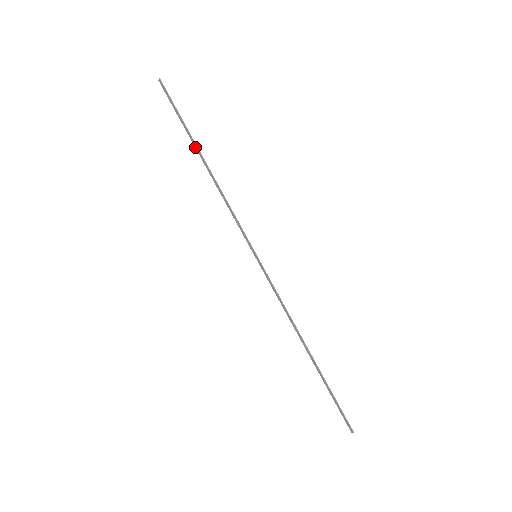
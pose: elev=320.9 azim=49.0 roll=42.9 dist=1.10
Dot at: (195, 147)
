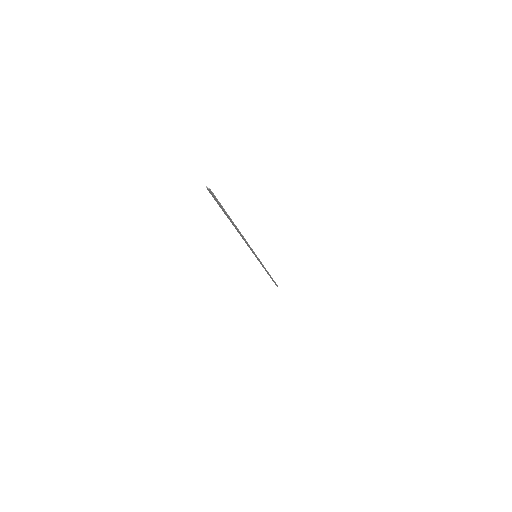
Dot at: (230, 221)
